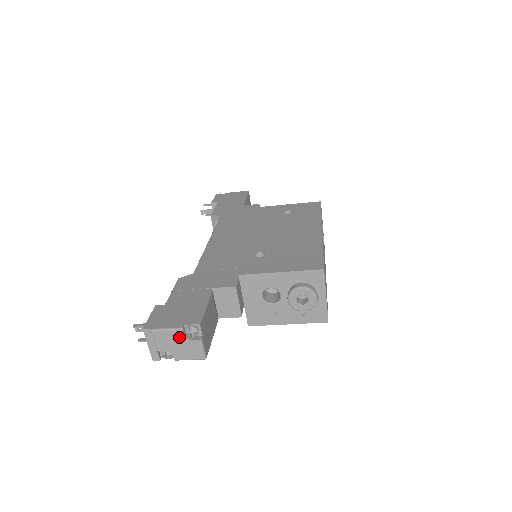
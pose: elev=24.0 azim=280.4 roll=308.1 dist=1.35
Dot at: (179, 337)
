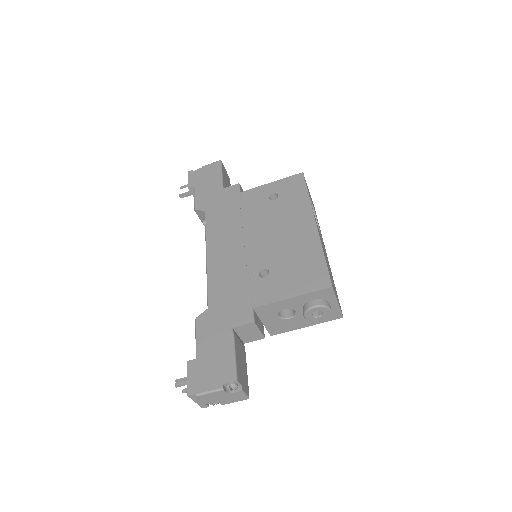
Dot at: (222, 394)
